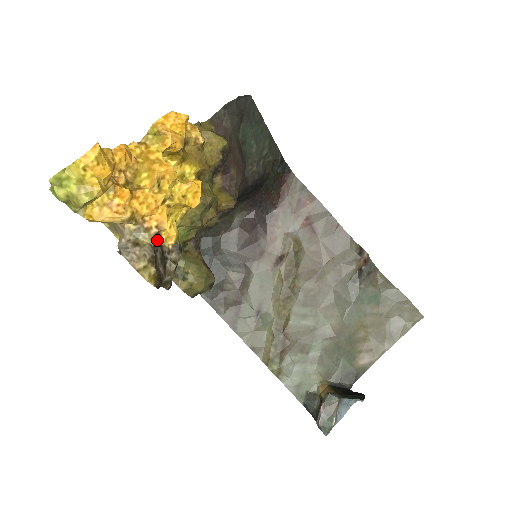
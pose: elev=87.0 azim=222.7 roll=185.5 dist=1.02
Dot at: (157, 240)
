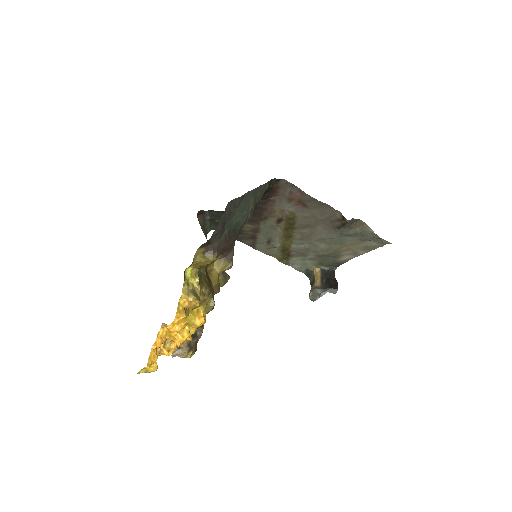
Dot at: occluded
